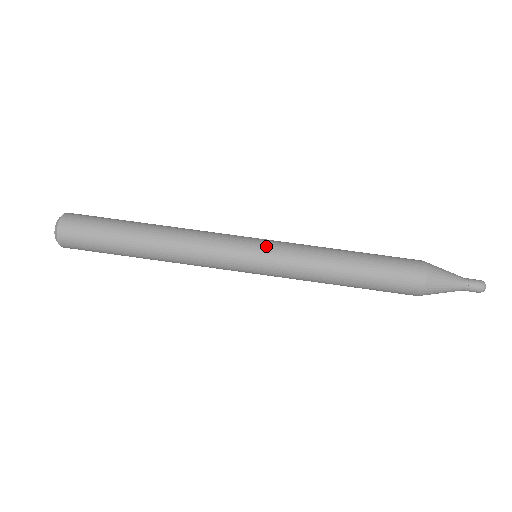
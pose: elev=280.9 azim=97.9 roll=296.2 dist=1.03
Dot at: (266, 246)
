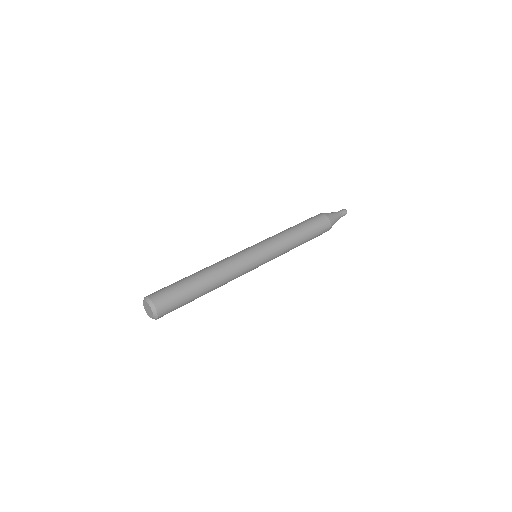
Dot at: (258, 244)
